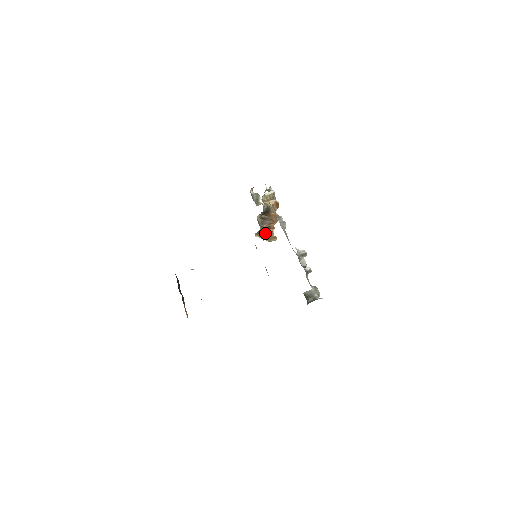
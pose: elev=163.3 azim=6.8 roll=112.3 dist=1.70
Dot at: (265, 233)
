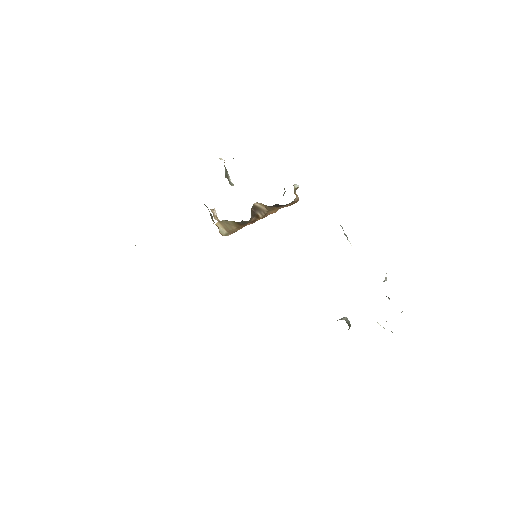
Dot at: (240, 225)
